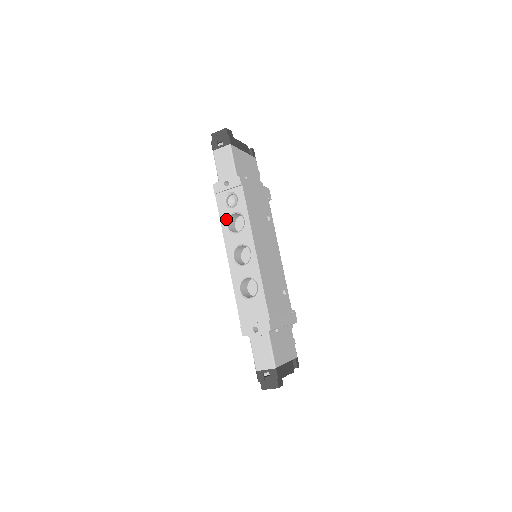
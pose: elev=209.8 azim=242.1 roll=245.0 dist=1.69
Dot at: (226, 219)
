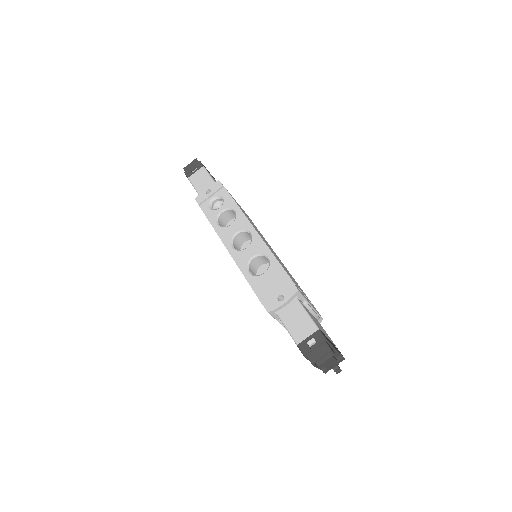
Dot at: (216, 219)
